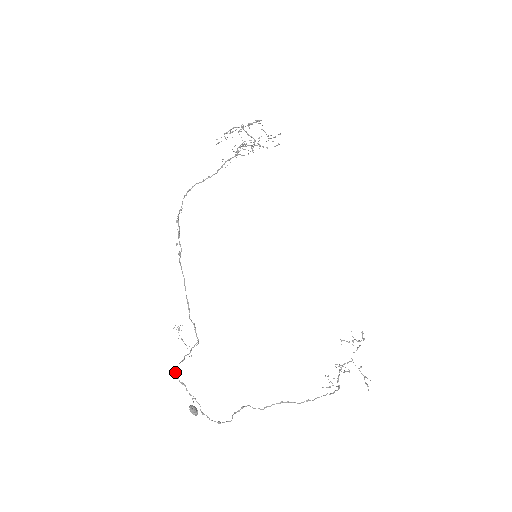
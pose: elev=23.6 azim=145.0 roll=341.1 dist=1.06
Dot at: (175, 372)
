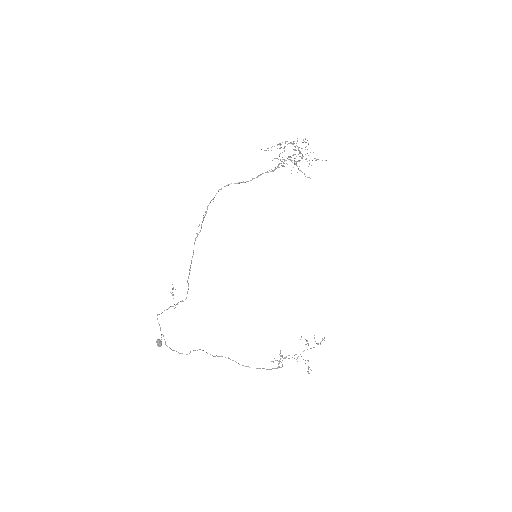
Dot at: occluded
